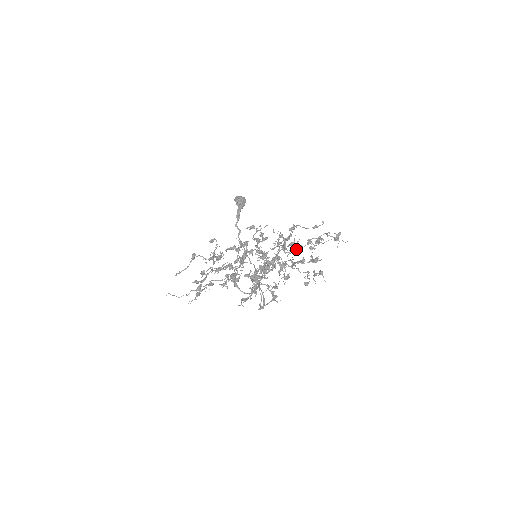
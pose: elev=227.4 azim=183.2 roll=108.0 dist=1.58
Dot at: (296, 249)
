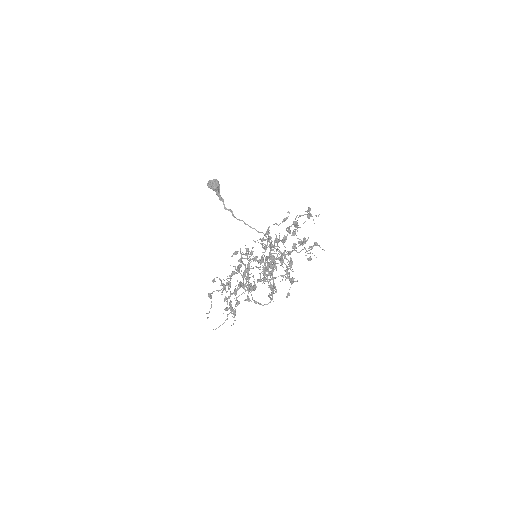
Dot at: occluded
